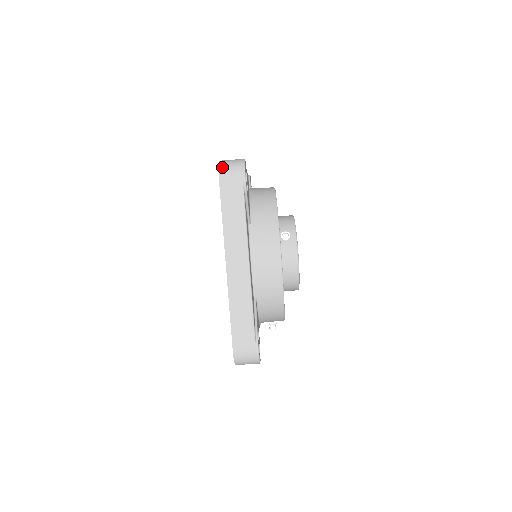
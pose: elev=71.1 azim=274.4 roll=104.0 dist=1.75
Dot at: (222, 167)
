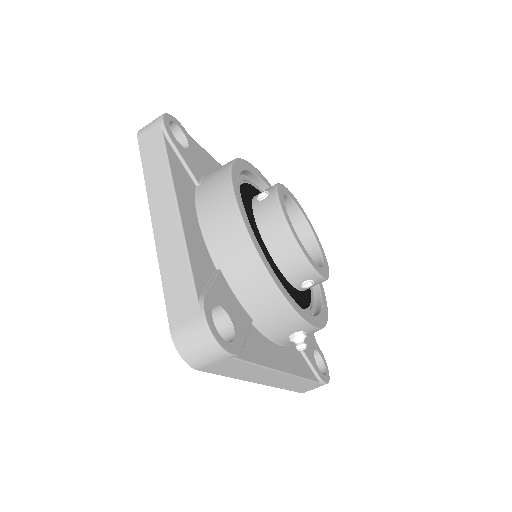
Dot at: (143, 127)
